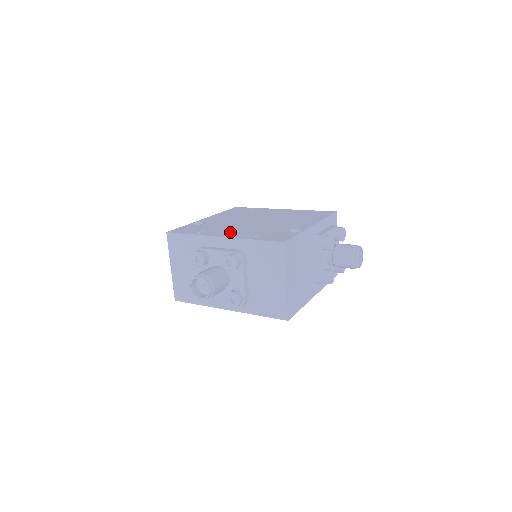
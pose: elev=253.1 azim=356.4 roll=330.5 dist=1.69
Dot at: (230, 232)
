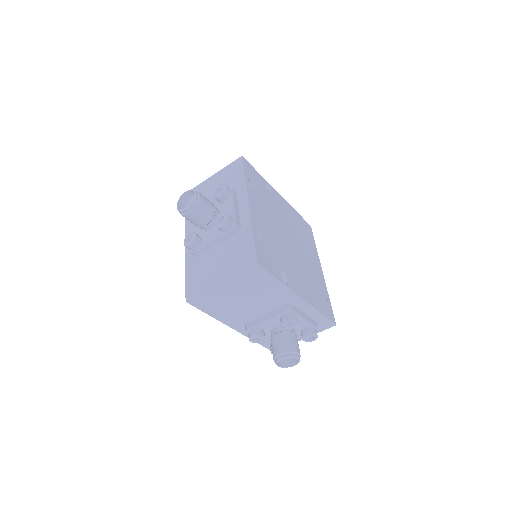
Dot at: (260, 213)
